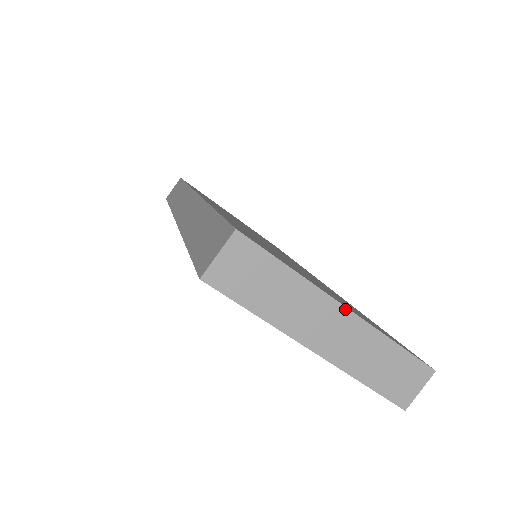
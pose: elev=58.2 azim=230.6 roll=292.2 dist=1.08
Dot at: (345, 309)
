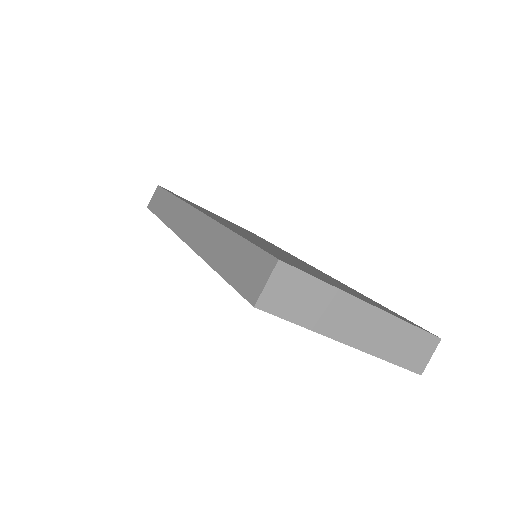
Dot at: (369, 306)
